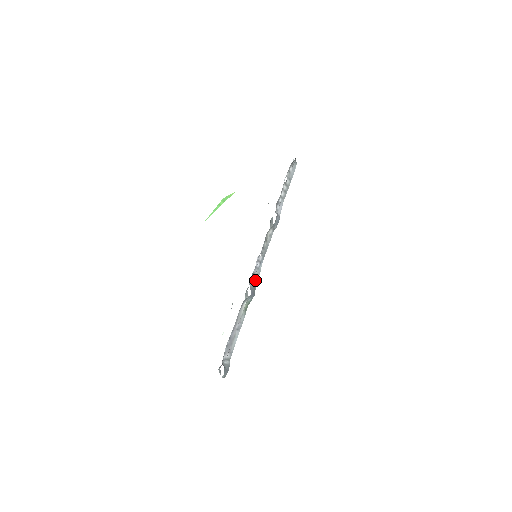
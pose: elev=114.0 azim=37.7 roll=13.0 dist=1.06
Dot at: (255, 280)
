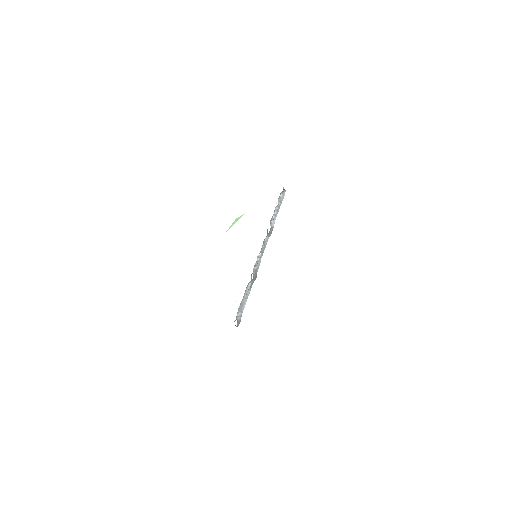
Dot at: (257, 268)
